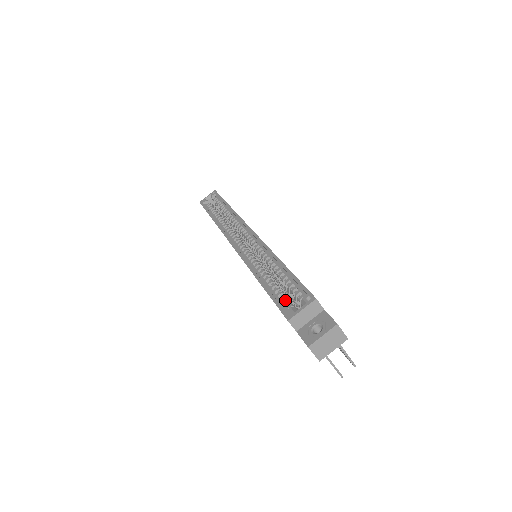
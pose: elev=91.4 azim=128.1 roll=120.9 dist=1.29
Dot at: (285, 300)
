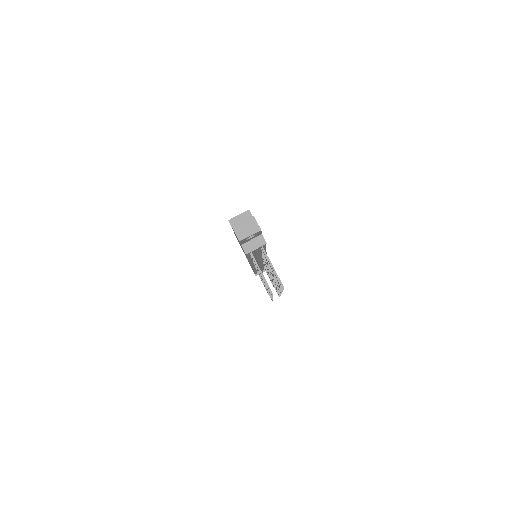
Dot at: occluded
